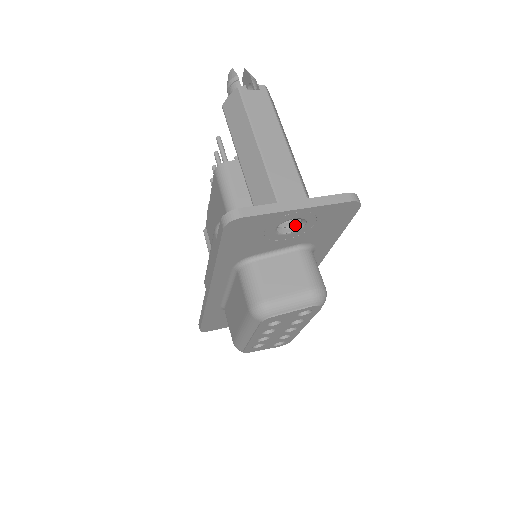
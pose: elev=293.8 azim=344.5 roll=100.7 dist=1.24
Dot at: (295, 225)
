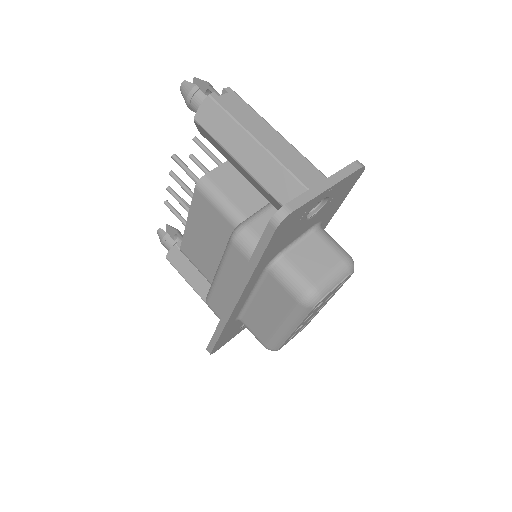
Dot at: (315, 207)
